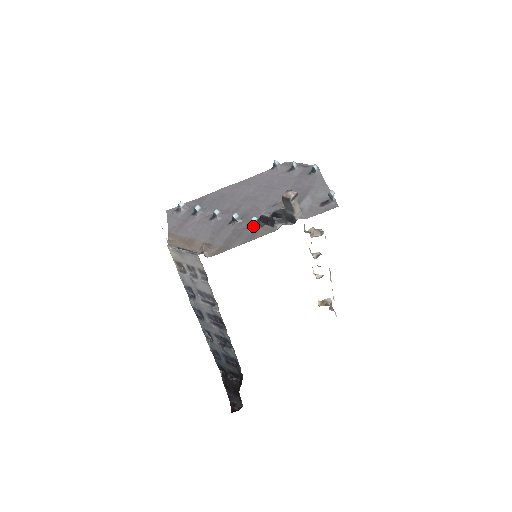
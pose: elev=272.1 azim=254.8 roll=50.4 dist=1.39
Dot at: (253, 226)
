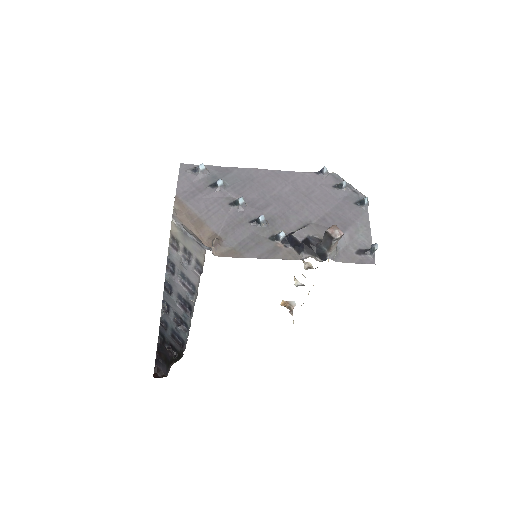
Dot at: (277, 240)
